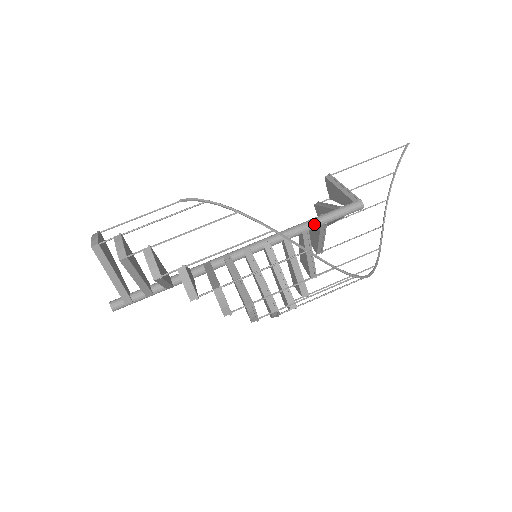
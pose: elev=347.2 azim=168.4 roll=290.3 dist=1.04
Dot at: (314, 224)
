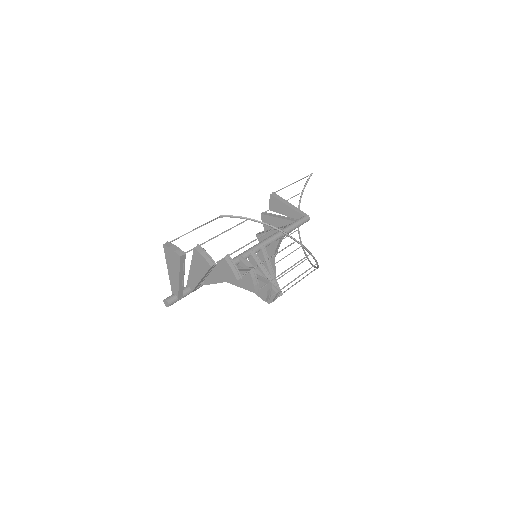
Dot at: (287, 232)
